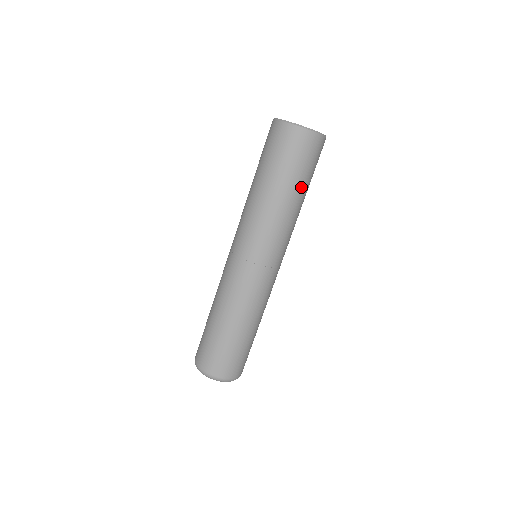
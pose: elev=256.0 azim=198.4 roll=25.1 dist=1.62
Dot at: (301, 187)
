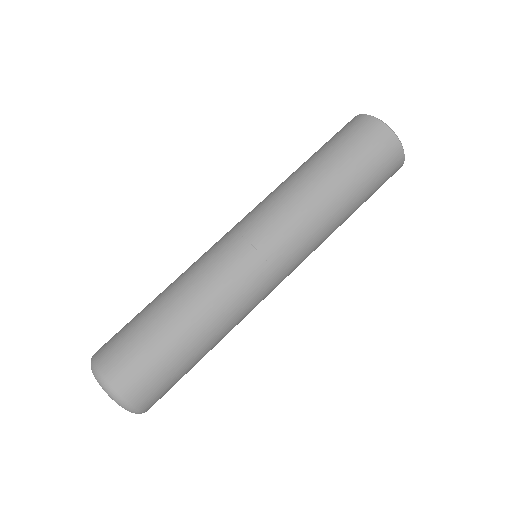
Dot at: (345, 177)
